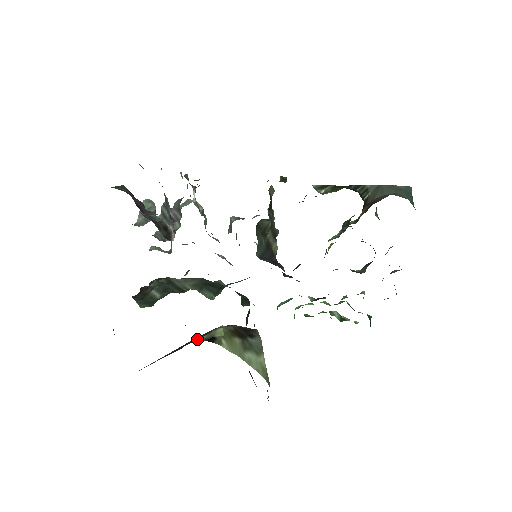
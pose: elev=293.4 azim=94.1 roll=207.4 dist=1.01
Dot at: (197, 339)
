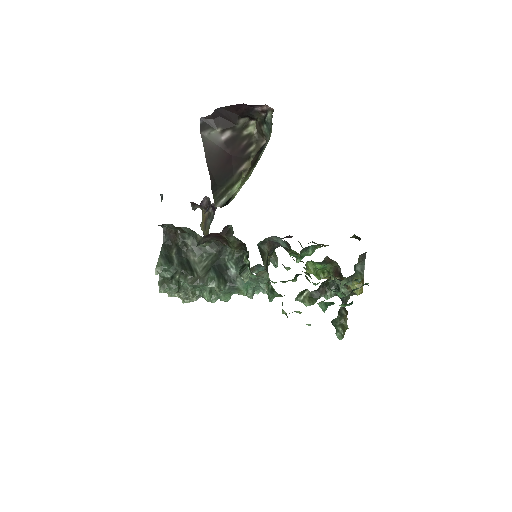
Dot at: (217, 203)
